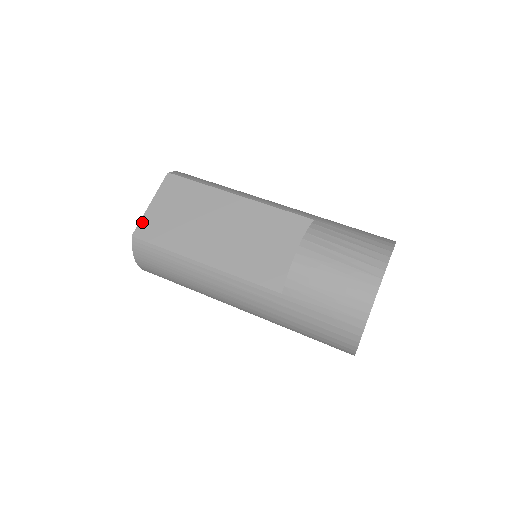
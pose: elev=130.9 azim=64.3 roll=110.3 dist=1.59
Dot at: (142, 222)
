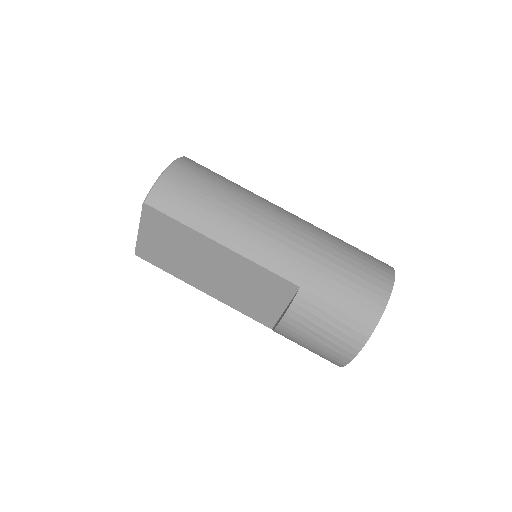
Dot at: (138, 246)
